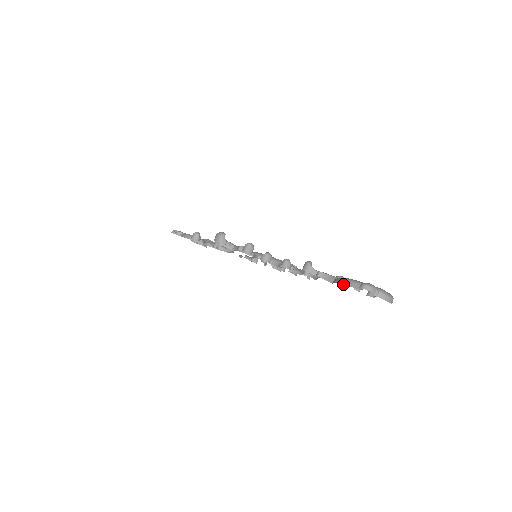
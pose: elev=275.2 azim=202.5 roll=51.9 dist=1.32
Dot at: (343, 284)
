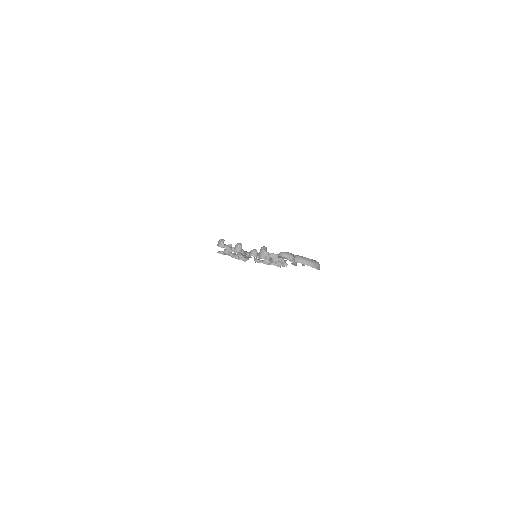
Dot at: occluded
